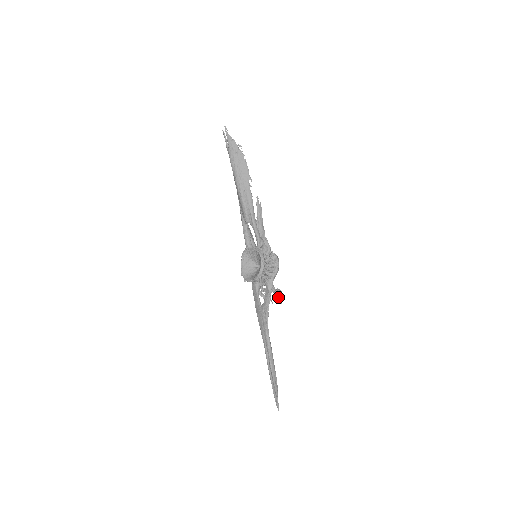
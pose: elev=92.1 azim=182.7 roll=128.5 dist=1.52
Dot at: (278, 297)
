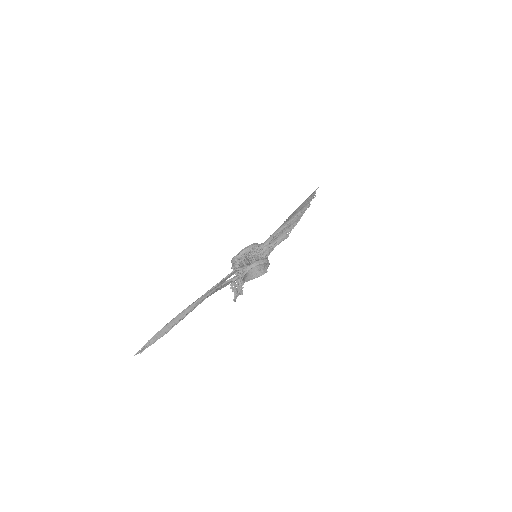
Dot at: (238, 288)
